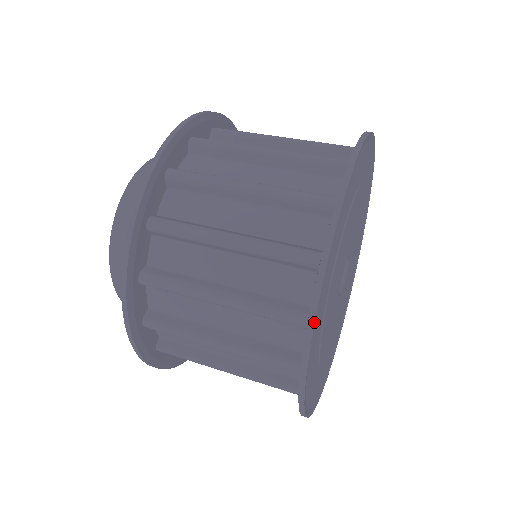
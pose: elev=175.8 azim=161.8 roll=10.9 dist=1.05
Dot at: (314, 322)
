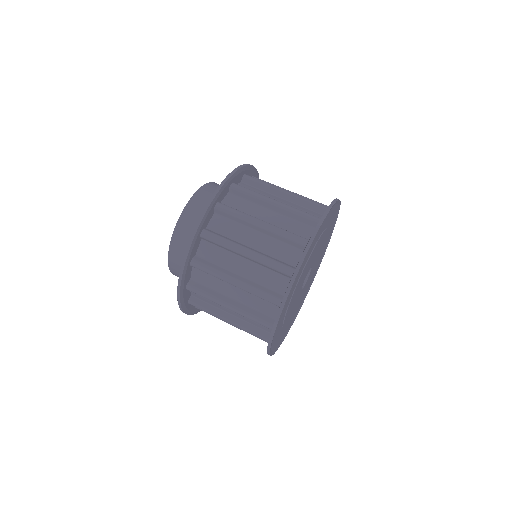
Dot at: (299, 268)
